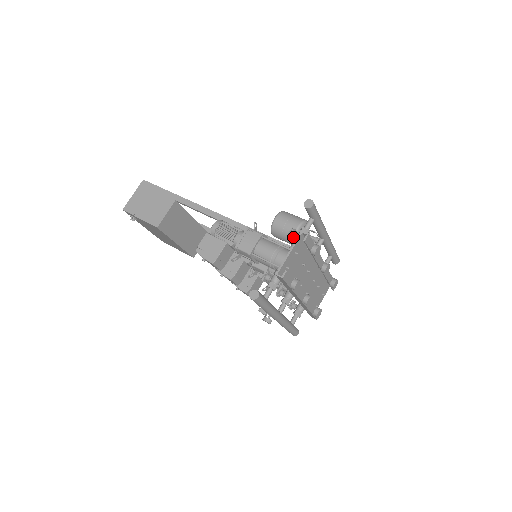
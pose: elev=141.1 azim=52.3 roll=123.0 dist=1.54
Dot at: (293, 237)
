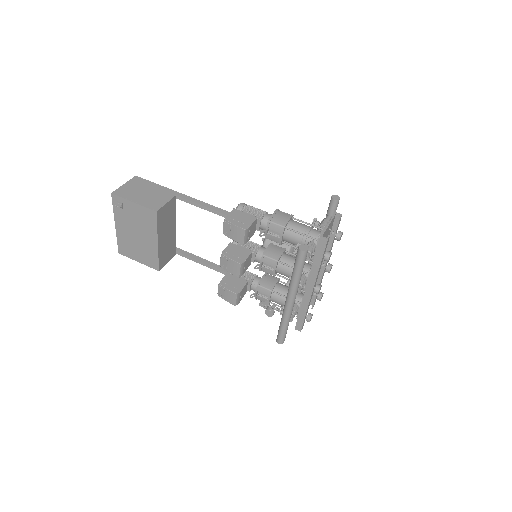
Dot at: (288, 248)
